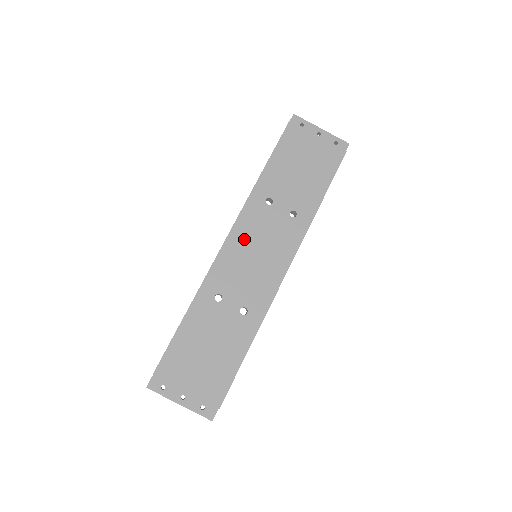
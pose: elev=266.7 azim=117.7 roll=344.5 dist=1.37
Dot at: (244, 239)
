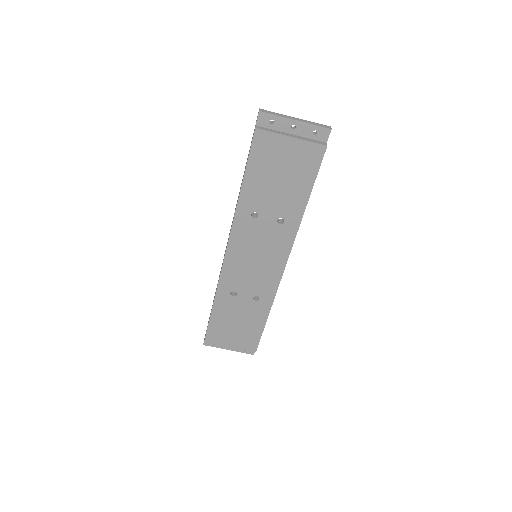
Dot at: (241, 250)
